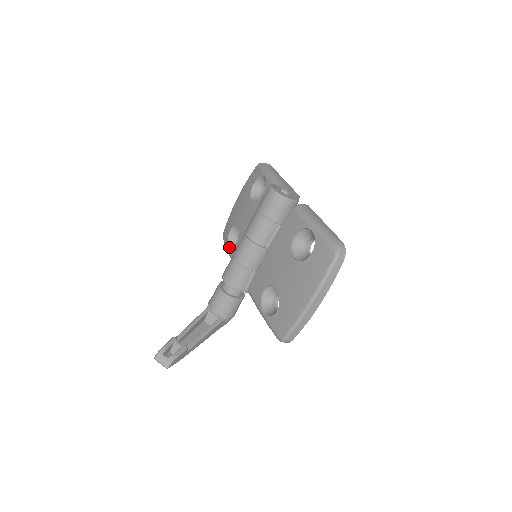
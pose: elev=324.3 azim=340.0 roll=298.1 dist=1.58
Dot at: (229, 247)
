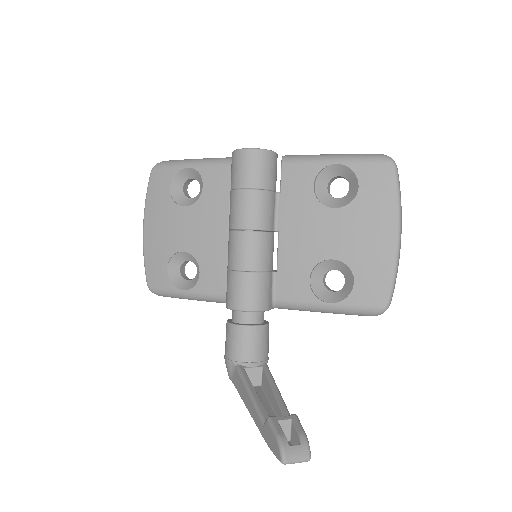
Dot at: (182, 288)
